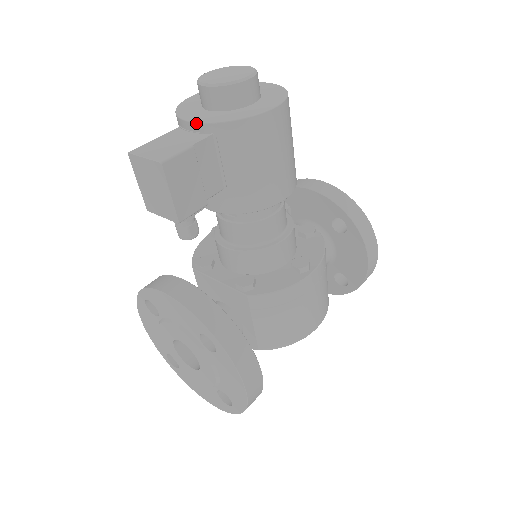
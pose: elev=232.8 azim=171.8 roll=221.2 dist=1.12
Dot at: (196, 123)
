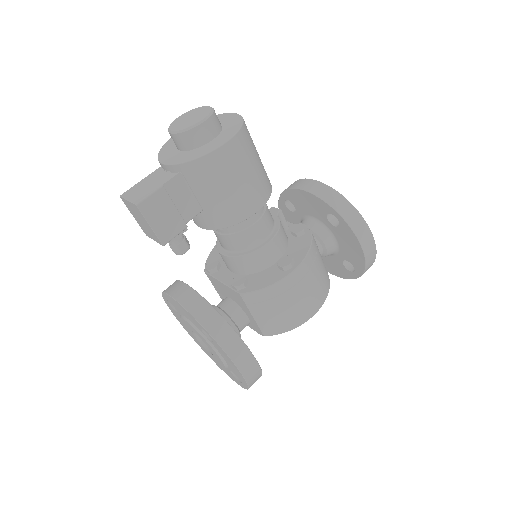
Dot at: (167, 165)
